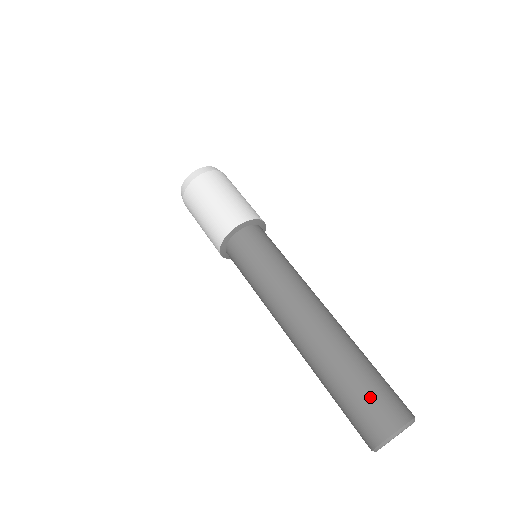
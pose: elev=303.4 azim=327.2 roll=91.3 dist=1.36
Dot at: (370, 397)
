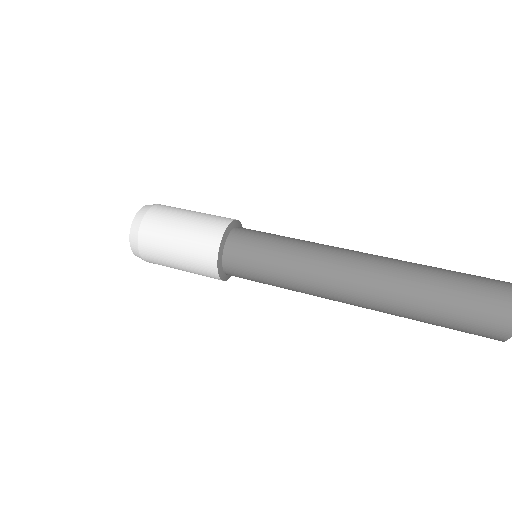
Dot at: (473, 276)
